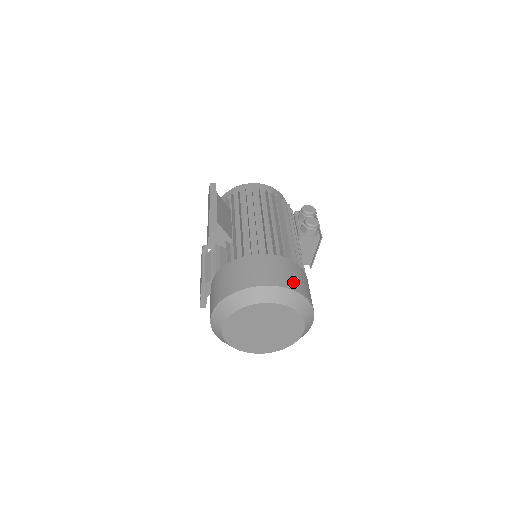
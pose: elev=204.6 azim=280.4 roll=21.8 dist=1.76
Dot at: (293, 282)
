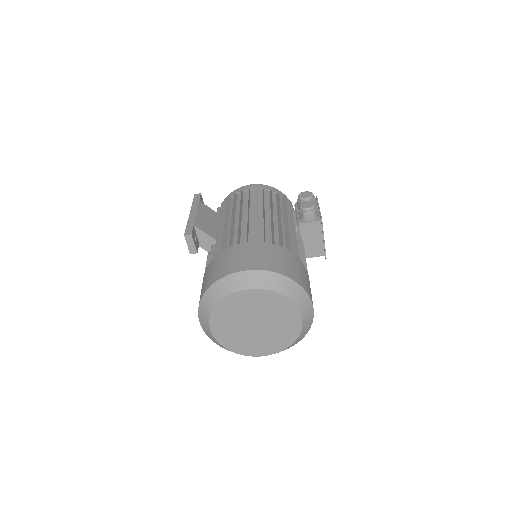
Dot at: (271, 264)
